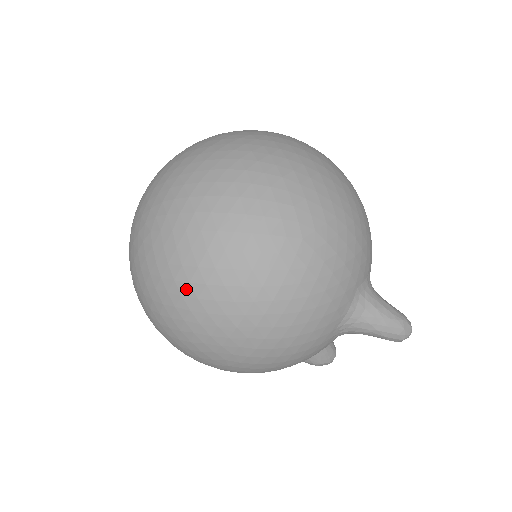
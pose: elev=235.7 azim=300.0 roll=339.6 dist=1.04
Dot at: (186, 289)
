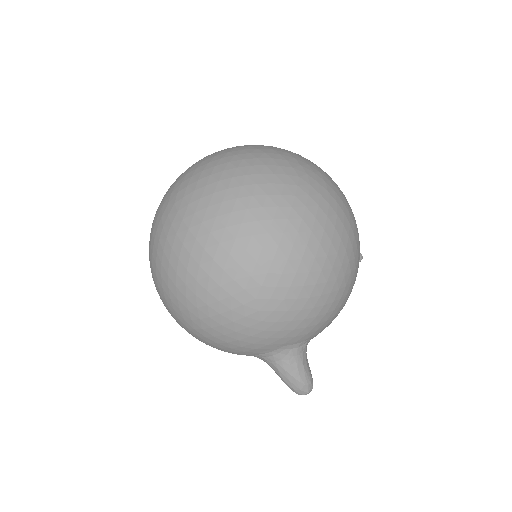
Dot at: (165, 263)
